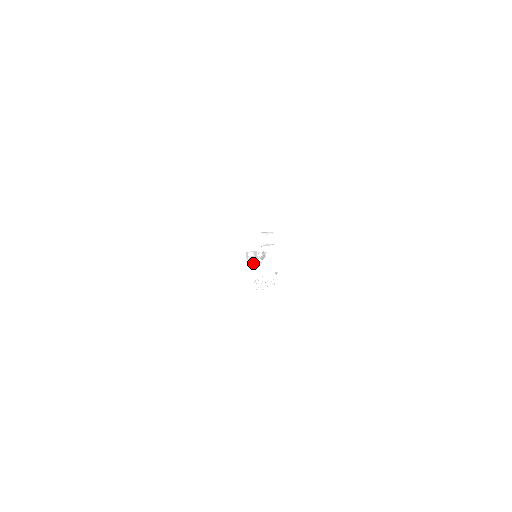
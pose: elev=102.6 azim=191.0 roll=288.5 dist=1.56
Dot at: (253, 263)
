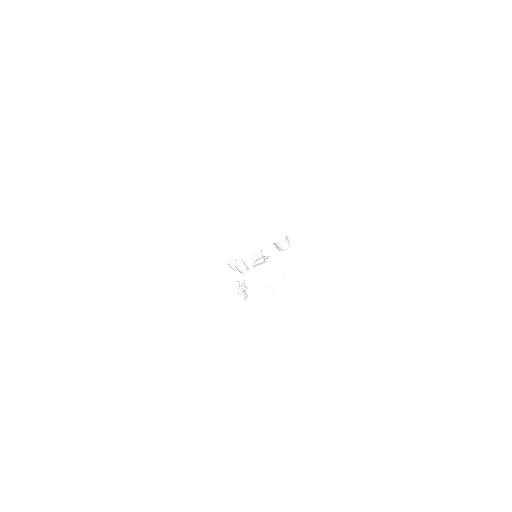
Dot at: (241, 267)
